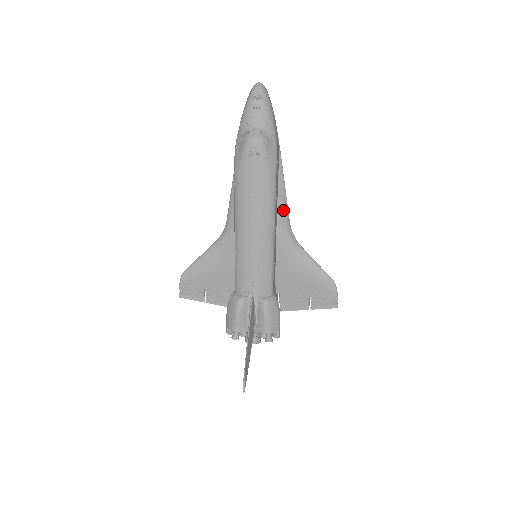
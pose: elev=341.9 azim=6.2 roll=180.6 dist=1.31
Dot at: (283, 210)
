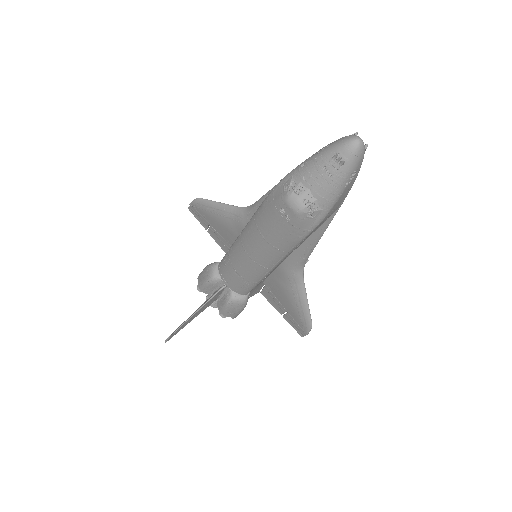
Dot at: (304, 251)
